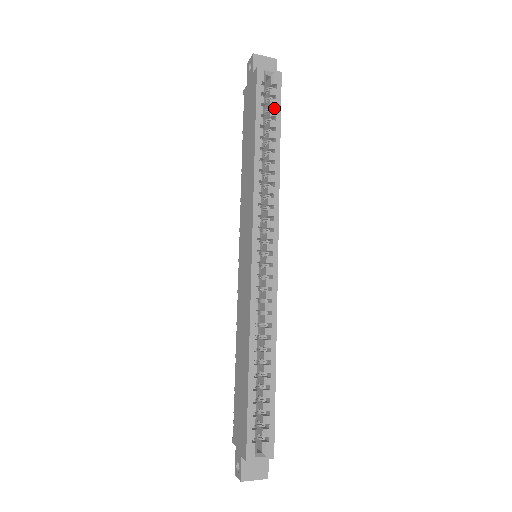
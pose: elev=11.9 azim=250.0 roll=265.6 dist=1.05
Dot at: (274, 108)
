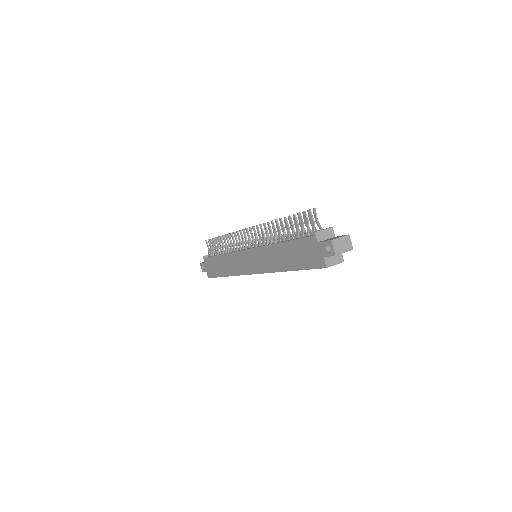
Dot at: occluded
